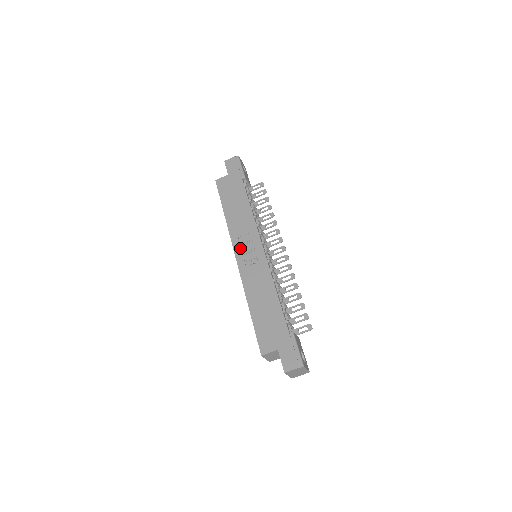
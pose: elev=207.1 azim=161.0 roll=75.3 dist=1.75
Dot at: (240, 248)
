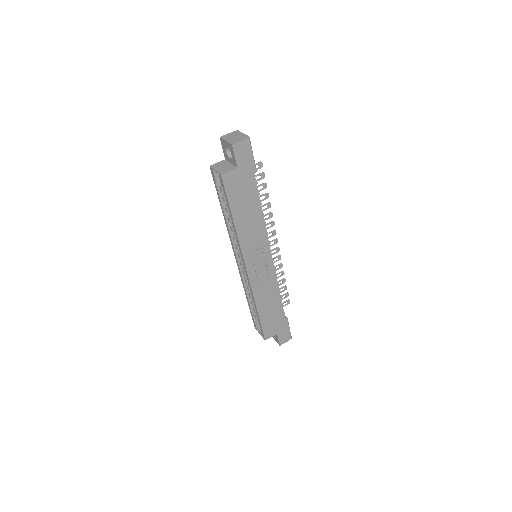
Dot at: (251, 261)
